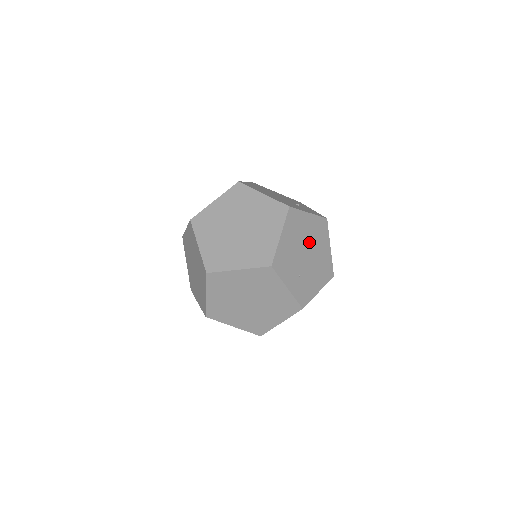
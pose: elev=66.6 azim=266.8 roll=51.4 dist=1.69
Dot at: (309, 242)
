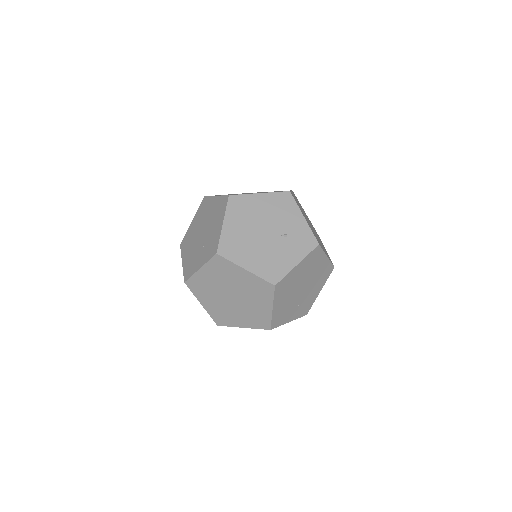
Dot at: (303, 279)
